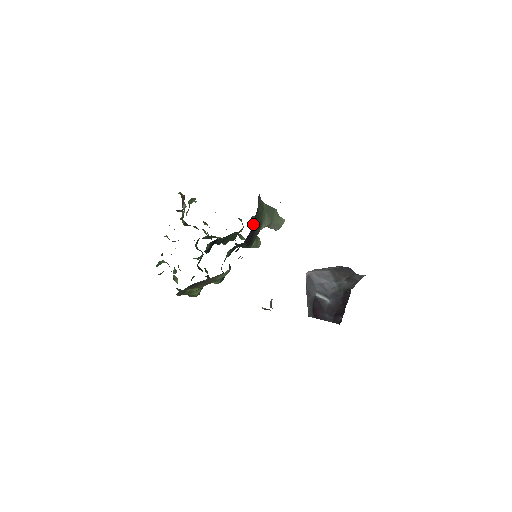
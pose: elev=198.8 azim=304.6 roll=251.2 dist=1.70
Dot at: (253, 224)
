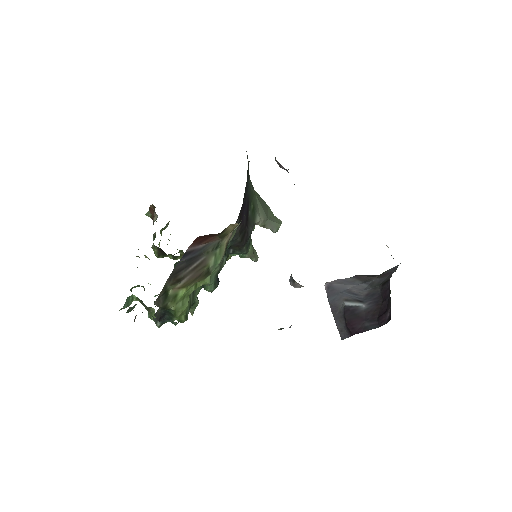
Dot at: (246, 196)
